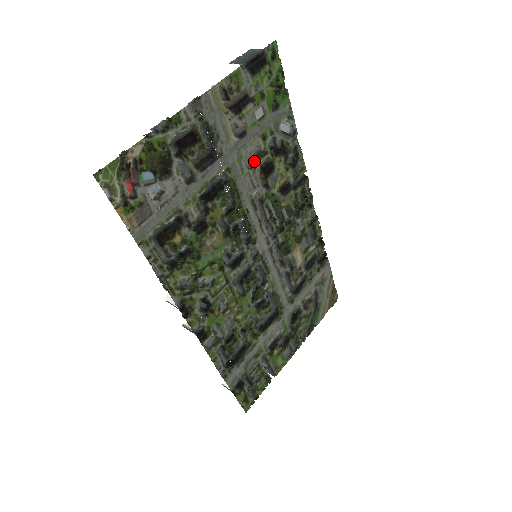
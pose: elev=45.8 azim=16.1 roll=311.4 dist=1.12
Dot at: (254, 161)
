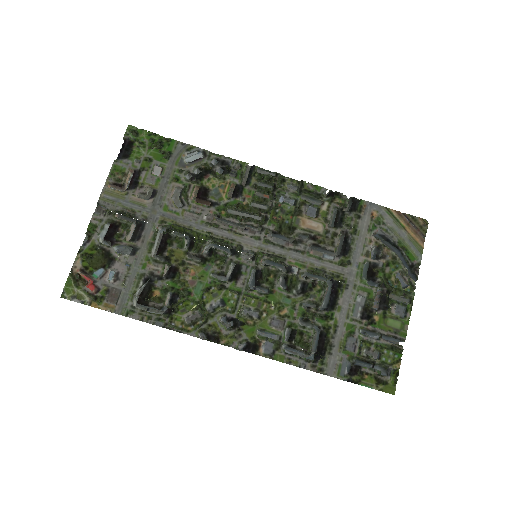
Dot at: (182, 199)
